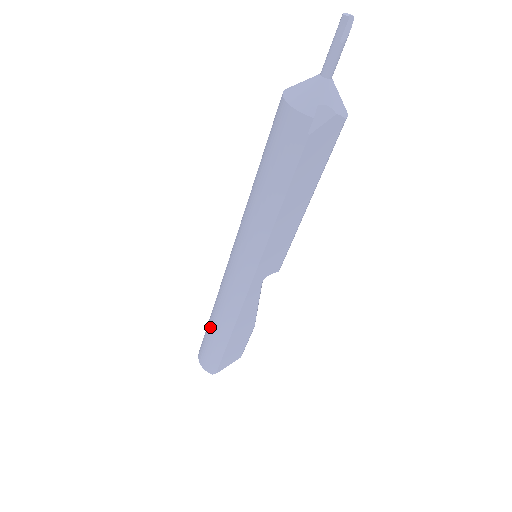
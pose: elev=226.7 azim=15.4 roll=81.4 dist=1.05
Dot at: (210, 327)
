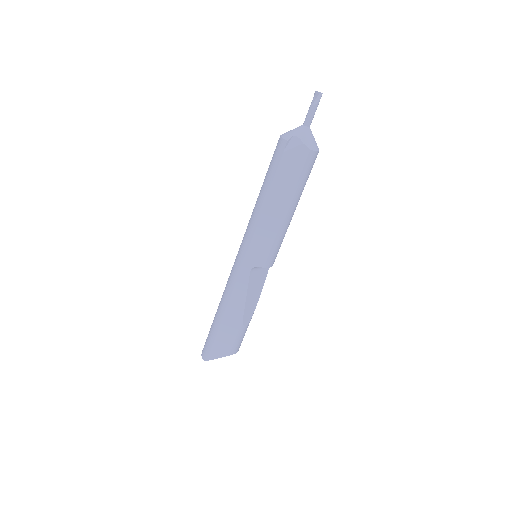
Dot at: occluded
